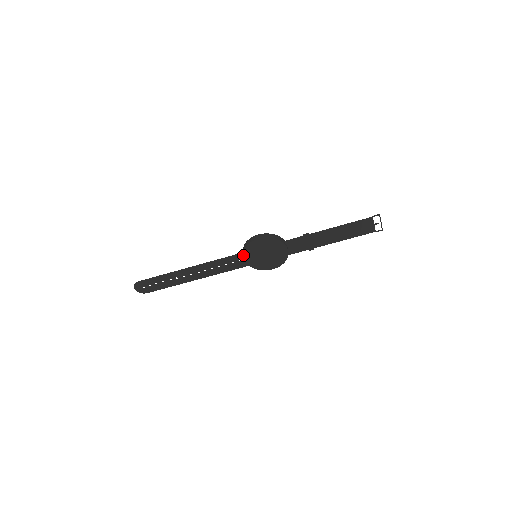
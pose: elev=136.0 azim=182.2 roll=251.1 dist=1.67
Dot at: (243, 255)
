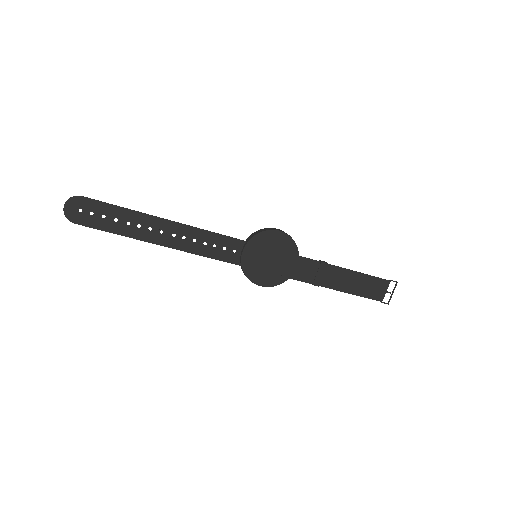
Dot at: (247, 243)
